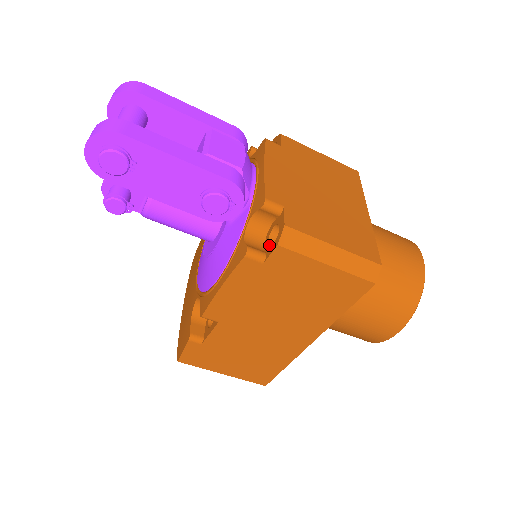
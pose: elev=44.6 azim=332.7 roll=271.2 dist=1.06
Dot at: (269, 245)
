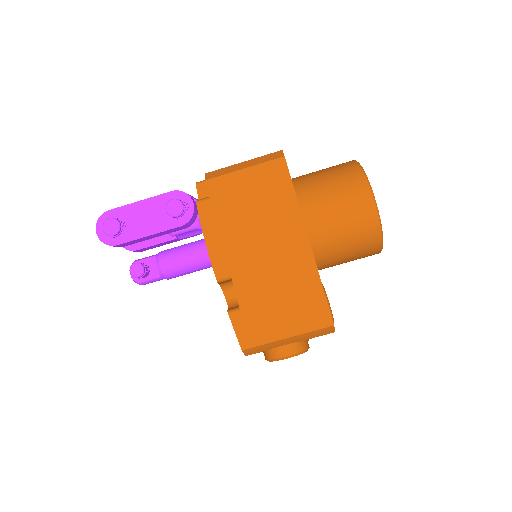
Dot at: occluded
